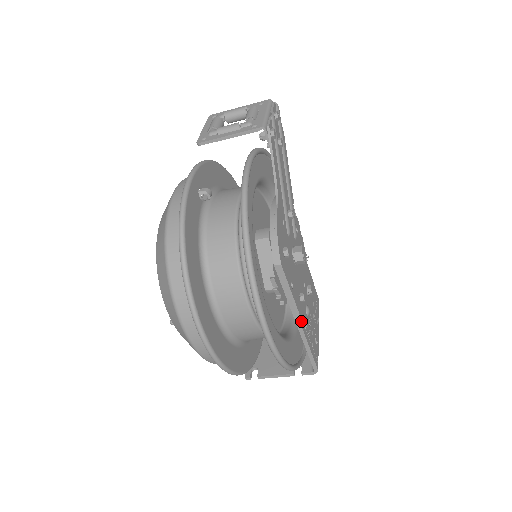
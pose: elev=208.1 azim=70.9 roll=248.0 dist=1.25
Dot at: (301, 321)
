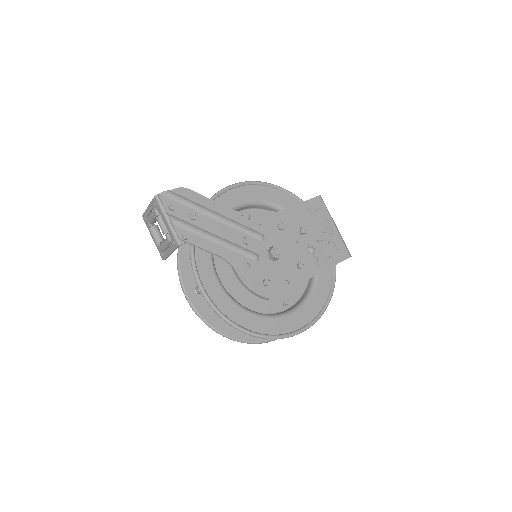
Dot at: (312, 273)
